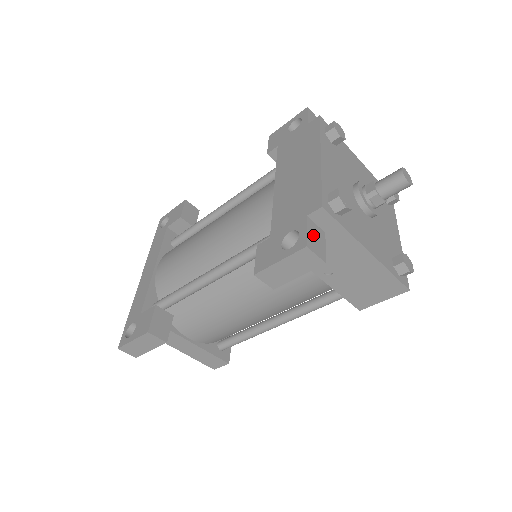
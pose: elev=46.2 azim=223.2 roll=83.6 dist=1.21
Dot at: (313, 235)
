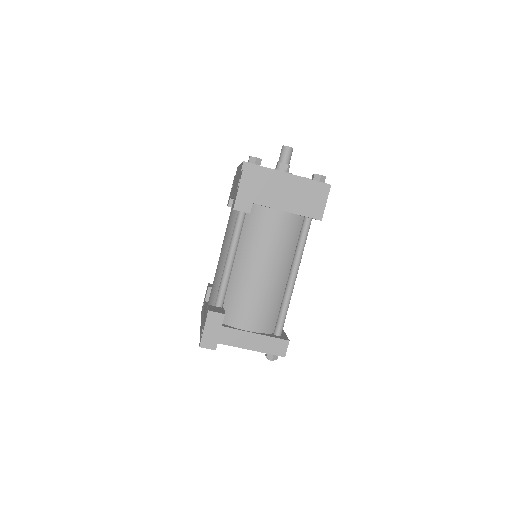
Dot at: occluded
